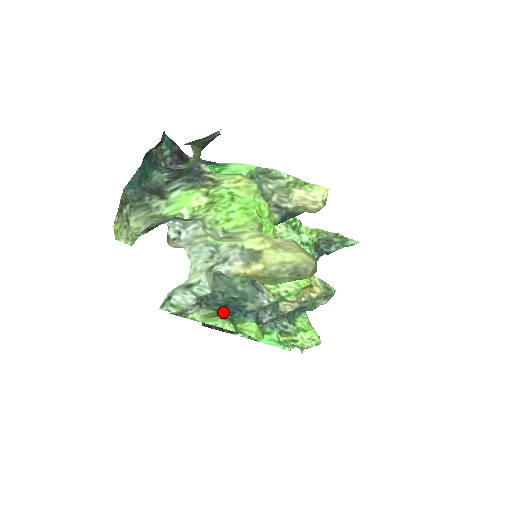
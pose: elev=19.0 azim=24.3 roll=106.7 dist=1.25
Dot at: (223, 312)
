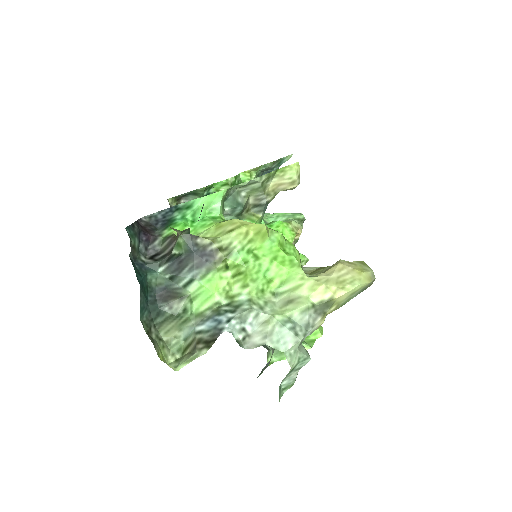
Dot at: occluded
